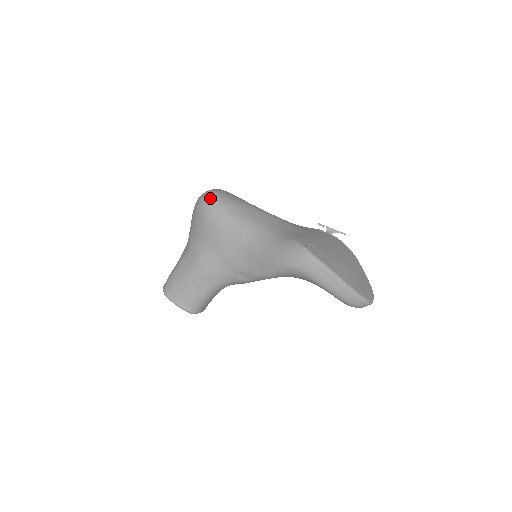
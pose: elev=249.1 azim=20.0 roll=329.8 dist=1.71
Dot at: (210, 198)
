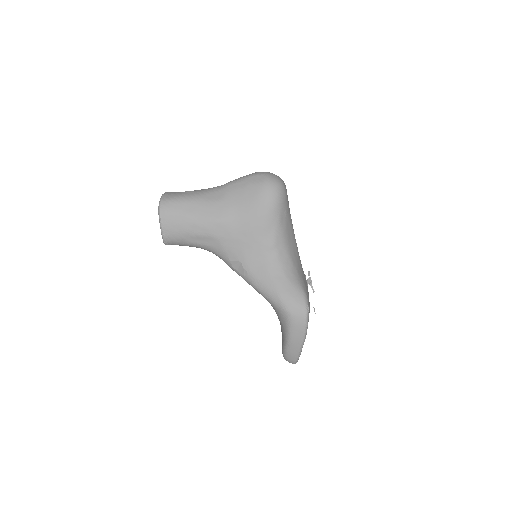
Dot at: (279, 191)
